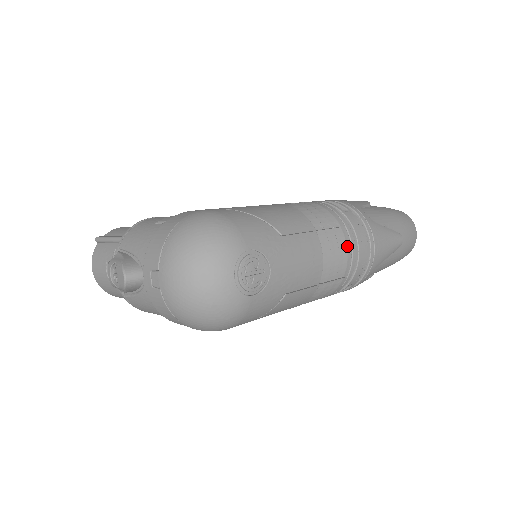
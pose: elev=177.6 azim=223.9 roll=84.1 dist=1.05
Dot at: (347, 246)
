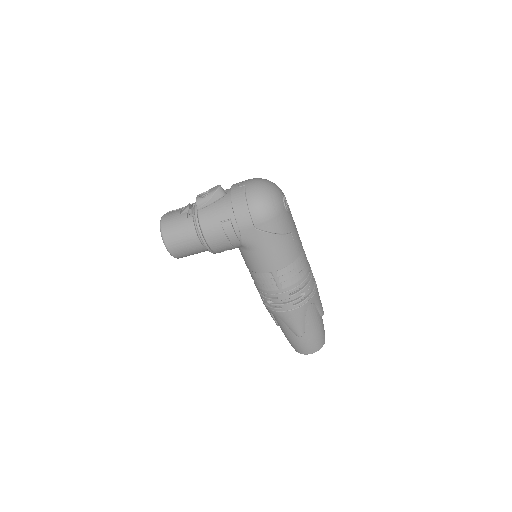
Dot at: occluded
